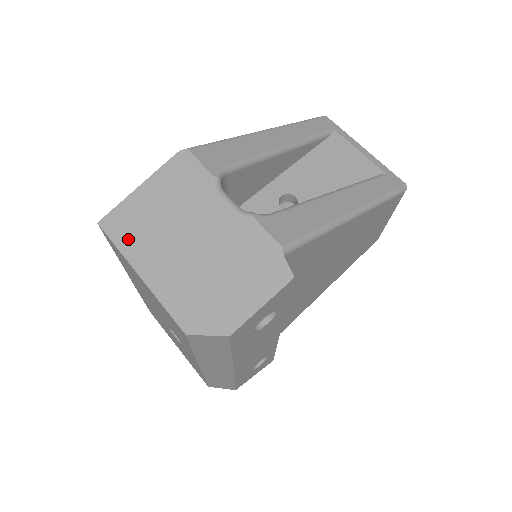
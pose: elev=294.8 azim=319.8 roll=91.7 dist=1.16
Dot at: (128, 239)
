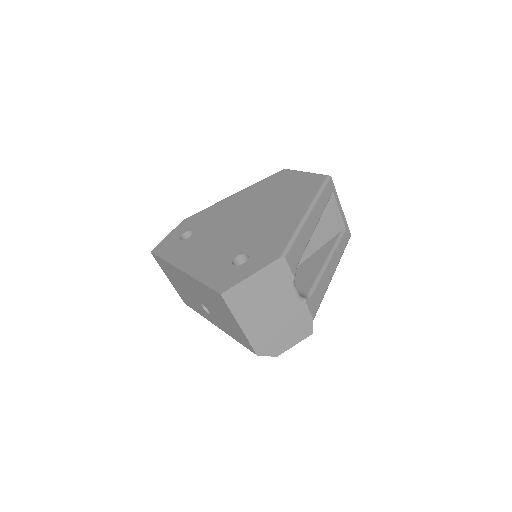
Dot at: (238, 306)
